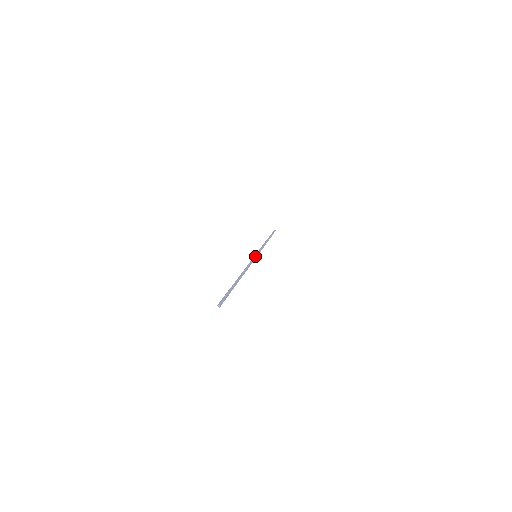
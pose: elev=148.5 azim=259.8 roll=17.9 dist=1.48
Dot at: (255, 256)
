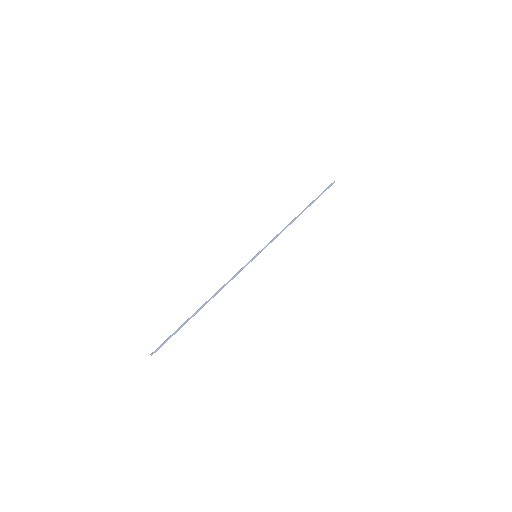
Dot at: (252, 258)
